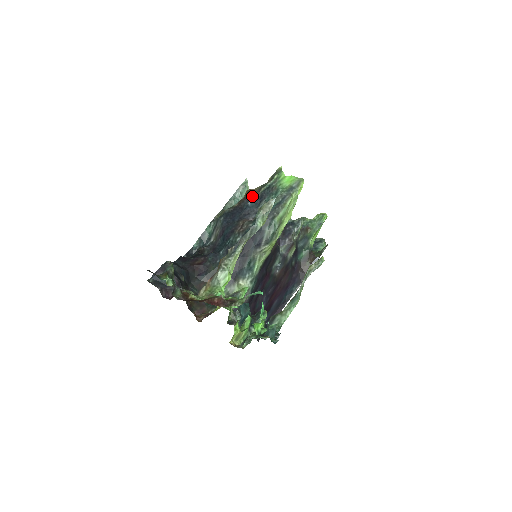
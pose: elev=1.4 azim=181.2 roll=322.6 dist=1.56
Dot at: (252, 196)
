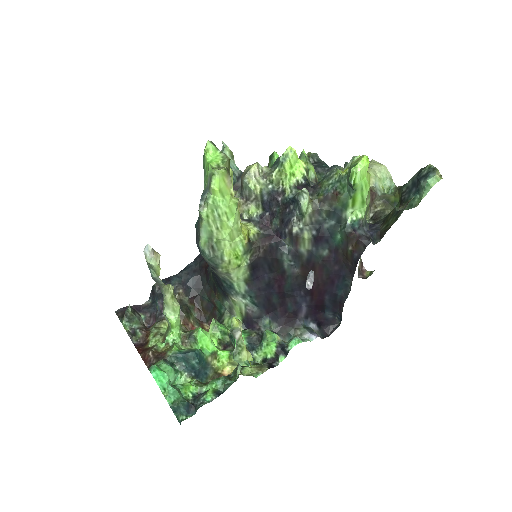
Dot at: occluded
